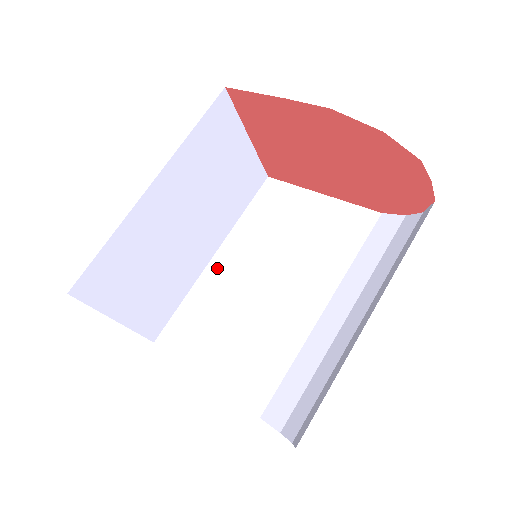
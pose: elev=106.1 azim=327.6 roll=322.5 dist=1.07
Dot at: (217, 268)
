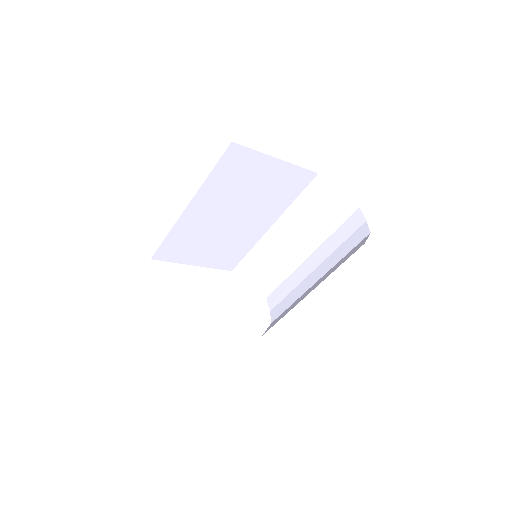
Dot at: (192, 215)
